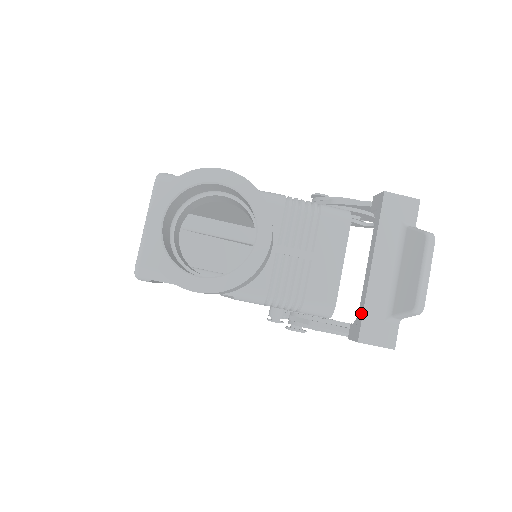
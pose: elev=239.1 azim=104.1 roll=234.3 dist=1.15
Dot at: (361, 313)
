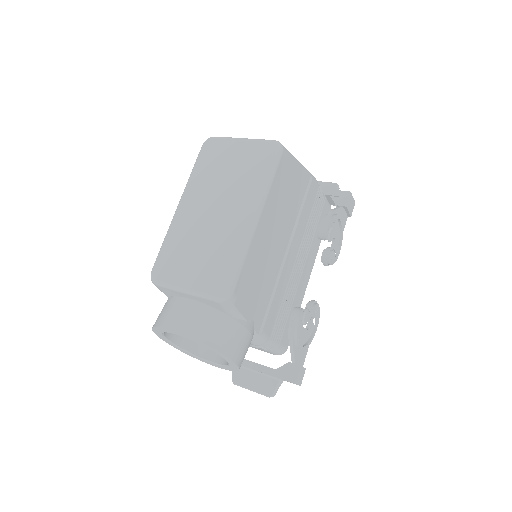
Dot at: occluded
